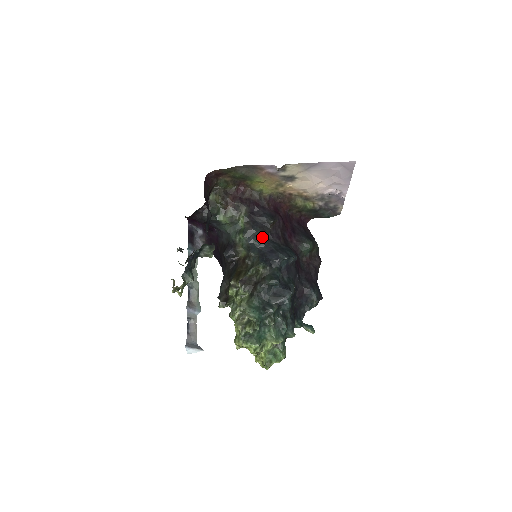
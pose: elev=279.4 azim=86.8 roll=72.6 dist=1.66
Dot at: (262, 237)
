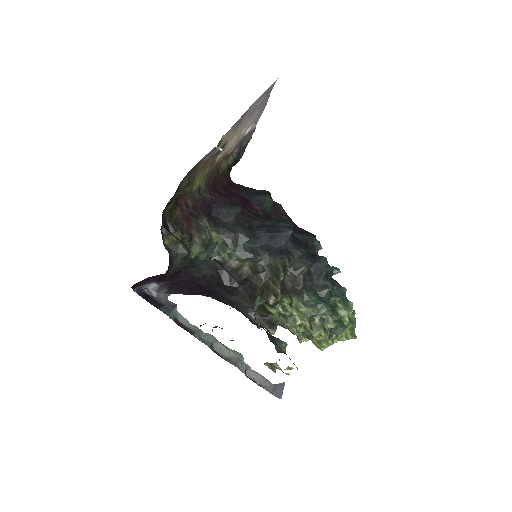
Dot at: (249, 233)
